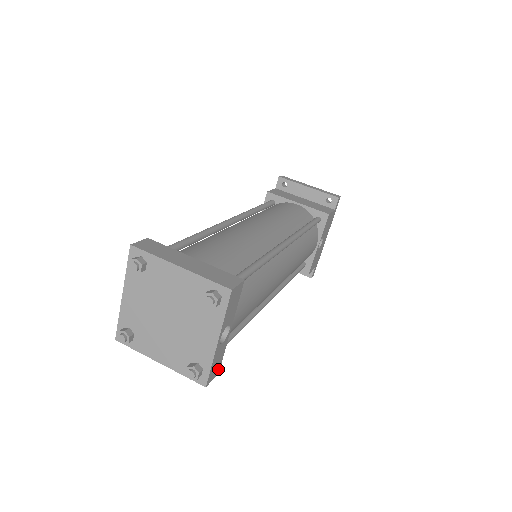
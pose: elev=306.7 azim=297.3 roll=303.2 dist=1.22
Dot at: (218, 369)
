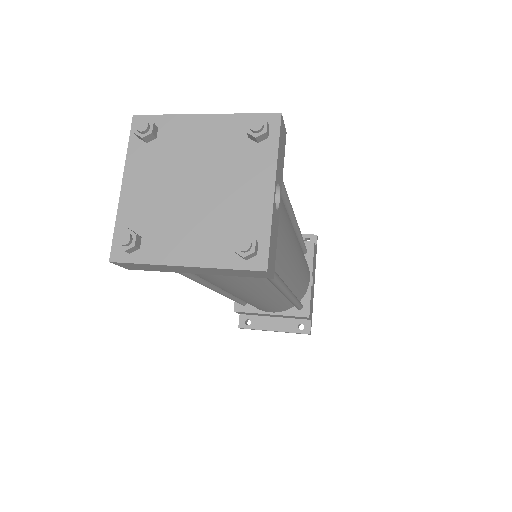
Dot at: (273, 266)
